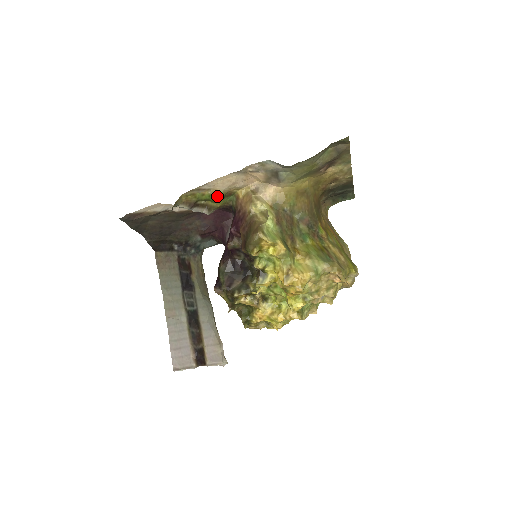
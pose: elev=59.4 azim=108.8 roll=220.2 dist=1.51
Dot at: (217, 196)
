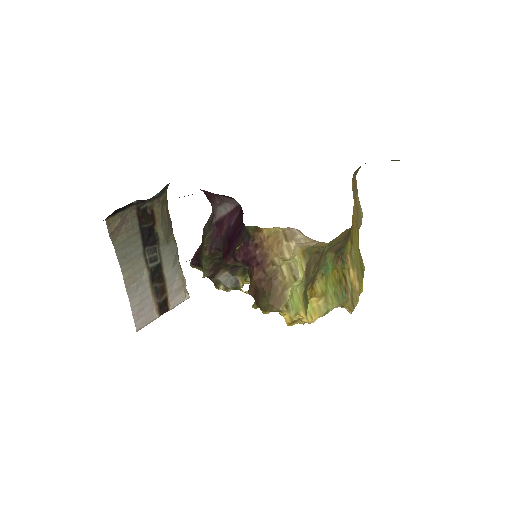
Dot at: occluded
